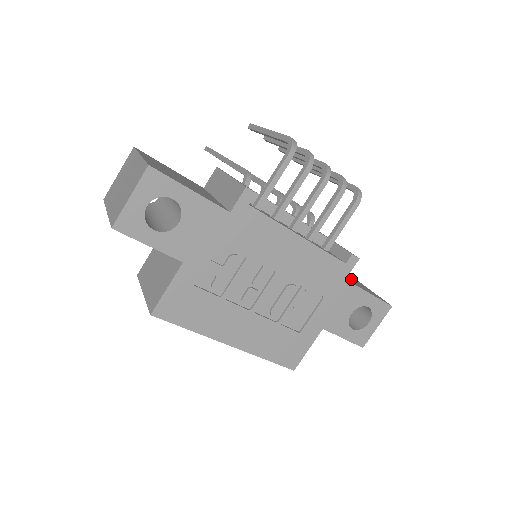
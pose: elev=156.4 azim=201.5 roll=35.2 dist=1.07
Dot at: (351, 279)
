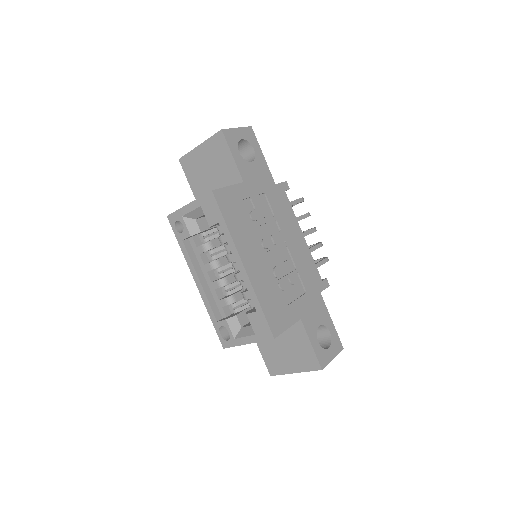
Dot at: occluded
